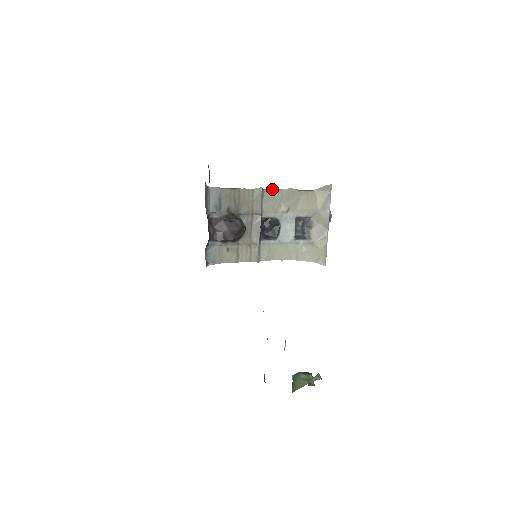
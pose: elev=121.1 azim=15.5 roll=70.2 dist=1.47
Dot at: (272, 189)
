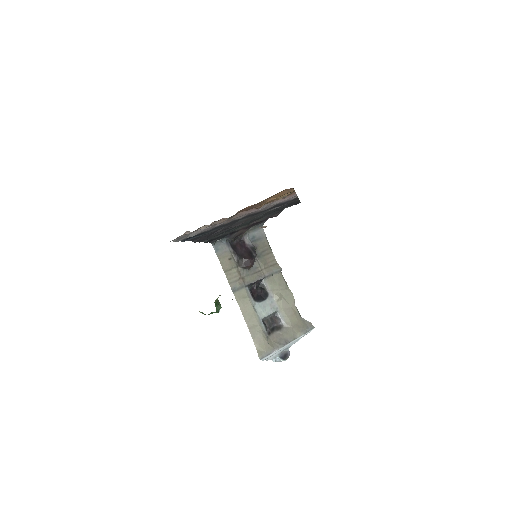
Dot at: (284, 279)
